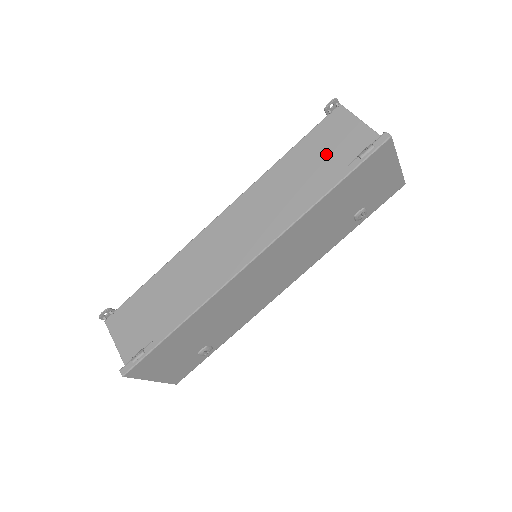
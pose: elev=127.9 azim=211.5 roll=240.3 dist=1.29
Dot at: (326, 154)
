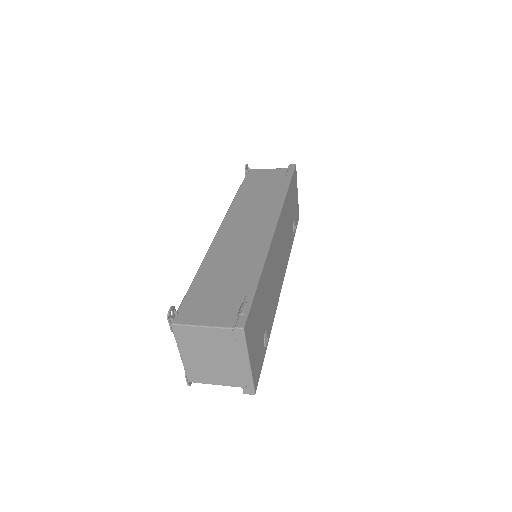
Dot at: (265, 182)
